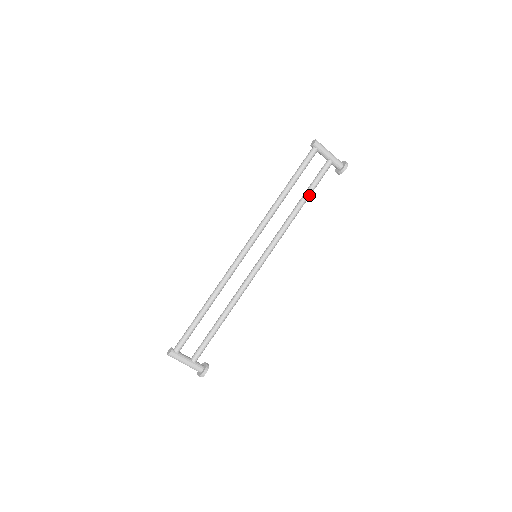
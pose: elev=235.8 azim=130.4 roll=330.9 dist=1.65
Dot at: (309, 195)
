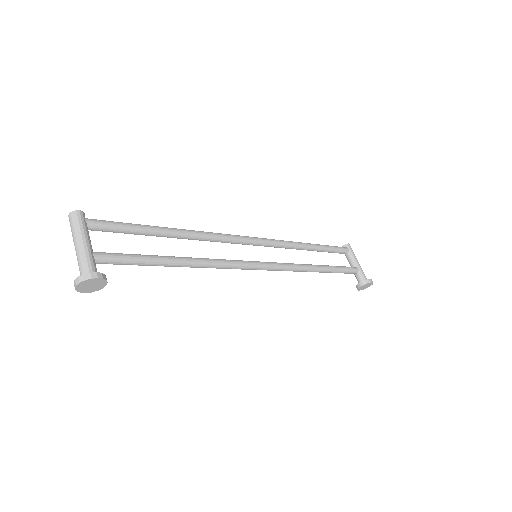
Dot at: (331, 269)
